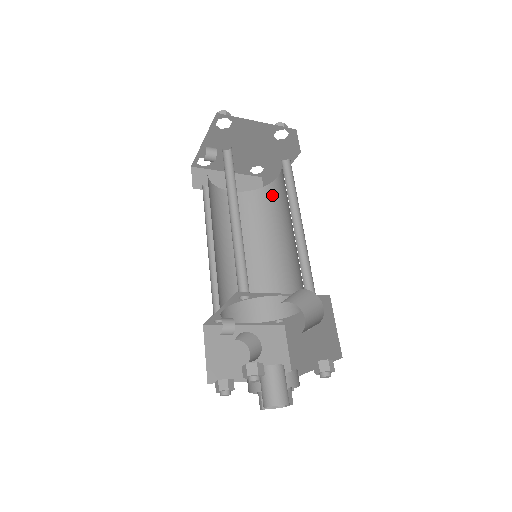
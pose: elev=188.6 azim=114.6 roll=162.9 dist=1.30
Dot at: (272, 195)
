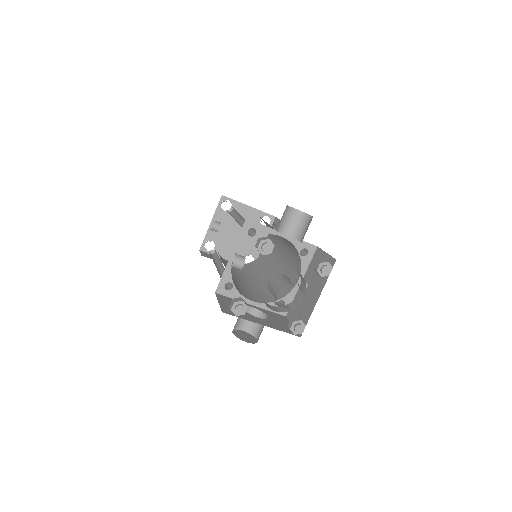
Dot at: (263, 258)
